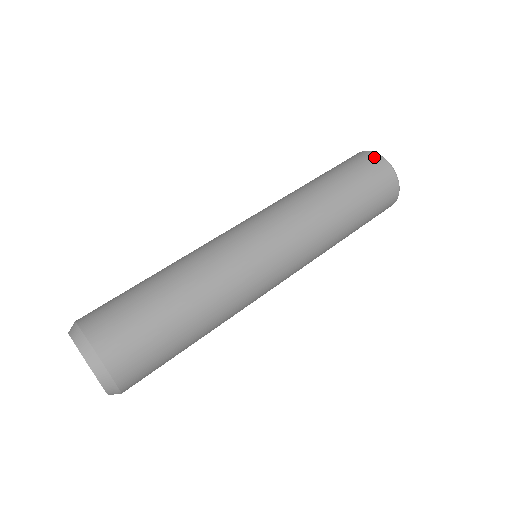
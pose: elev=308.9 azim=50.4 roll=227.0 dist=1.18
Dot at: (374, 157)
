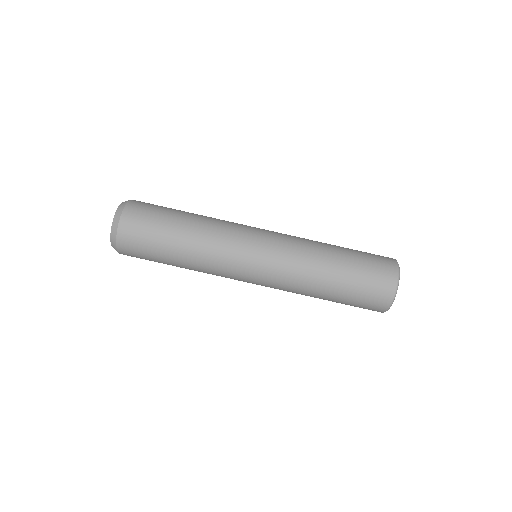
Dot at: (389, 294)
